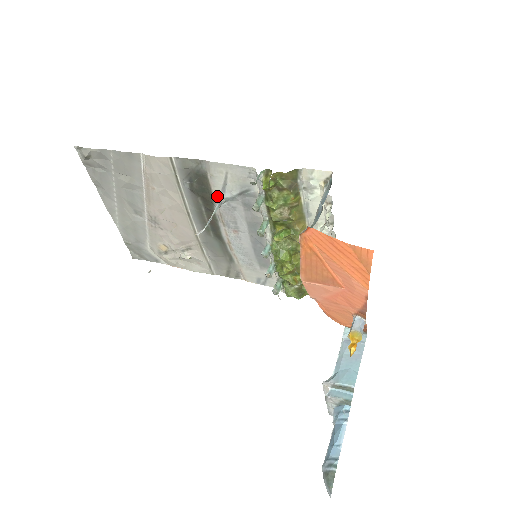
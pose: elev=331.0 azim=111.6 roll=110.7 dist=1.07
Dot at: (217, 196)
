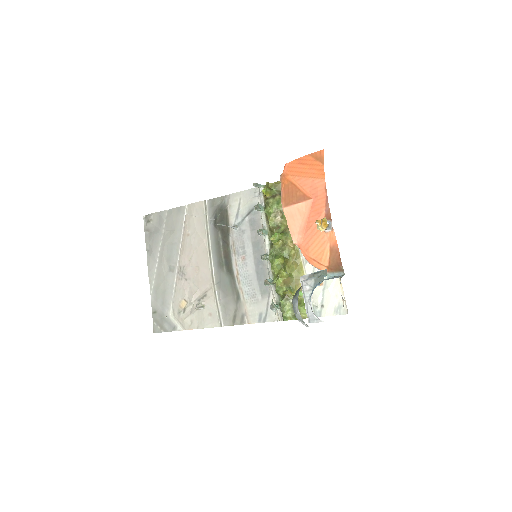
Dot at: (232, 224)
